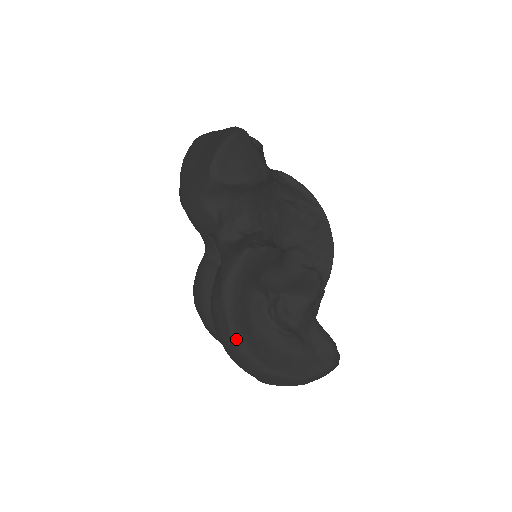
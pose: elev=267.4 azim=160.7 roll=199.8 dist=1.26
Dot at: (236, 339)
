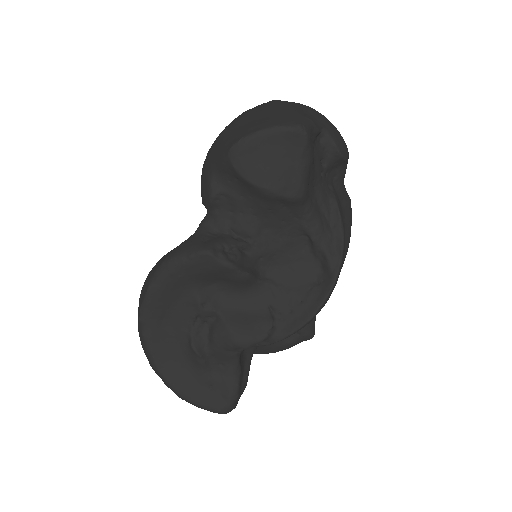
Dot at: (143, 315)
